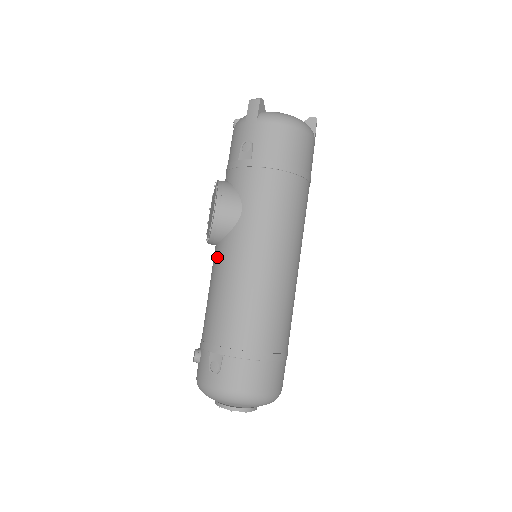
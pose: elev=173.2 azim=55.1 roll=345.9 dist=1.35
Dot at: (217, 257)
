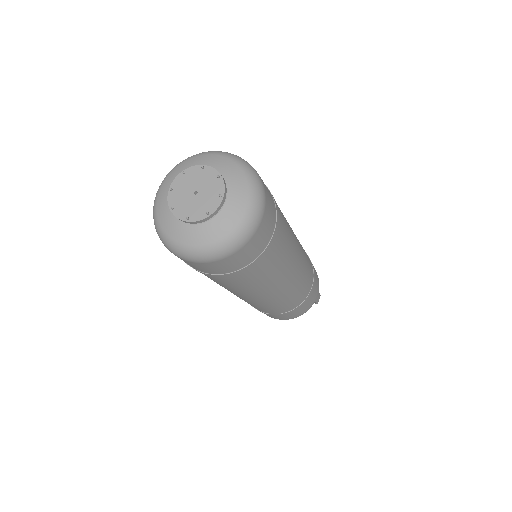
Dot at: occluded
